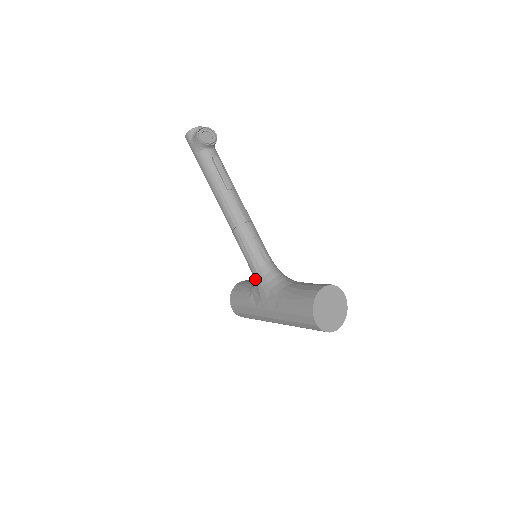
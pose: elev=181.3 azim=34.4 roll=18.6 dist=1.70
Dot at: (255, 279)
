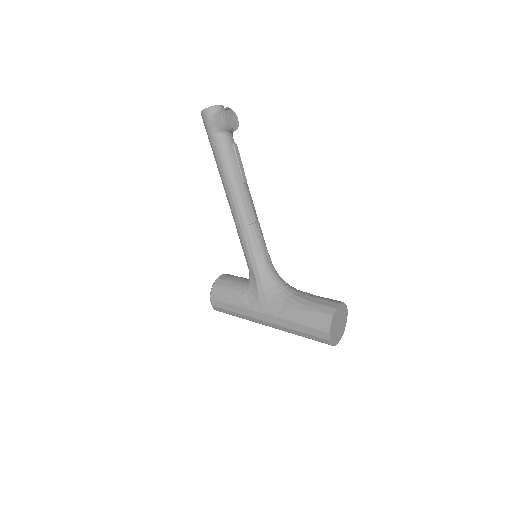
Dot at: (254, 280)
